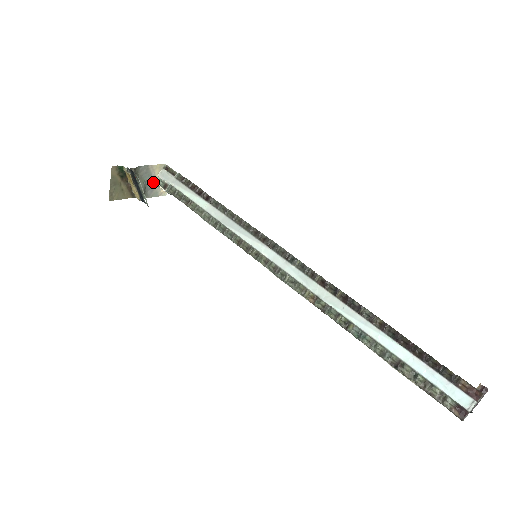
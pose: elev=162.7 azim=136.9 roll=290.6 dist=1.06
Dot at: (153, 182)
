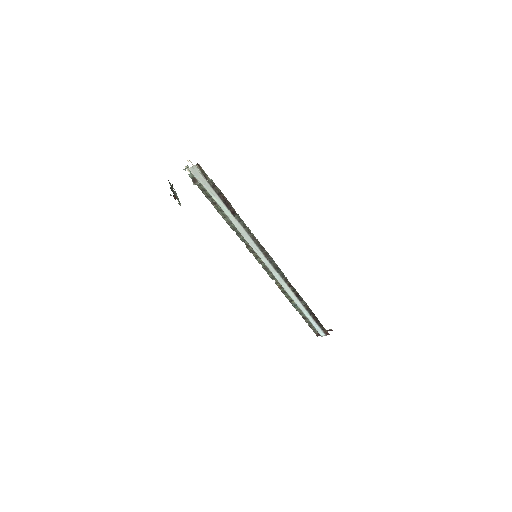
Dot at: occluded
